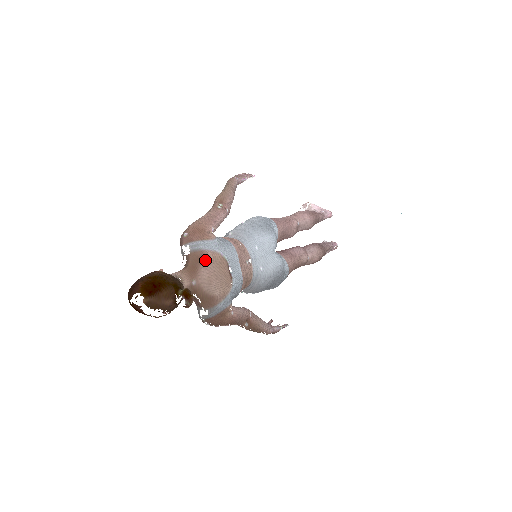
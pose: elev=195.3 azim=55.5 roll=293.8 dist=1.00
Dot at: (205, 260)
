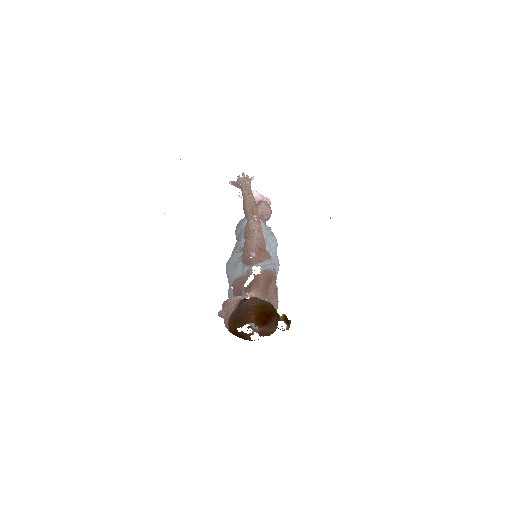
Dot at: (272, 279)
